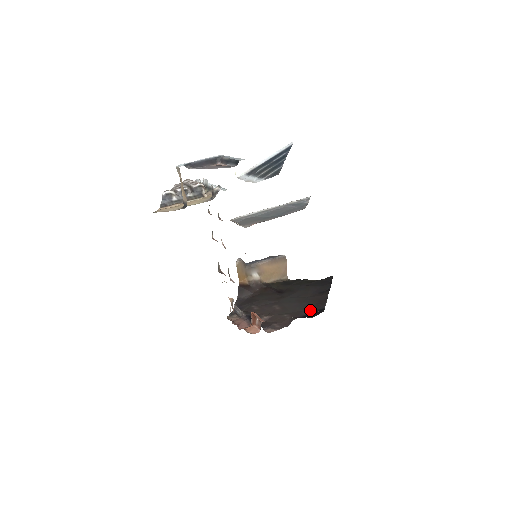
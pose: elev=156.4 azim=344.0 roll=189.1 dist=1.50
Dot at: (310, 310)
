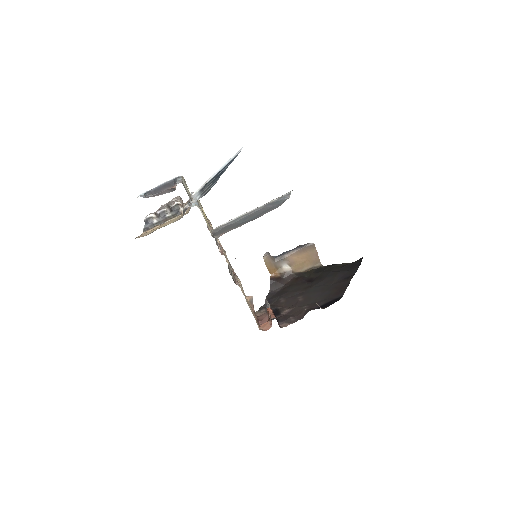
Dot at: (328, 299)
